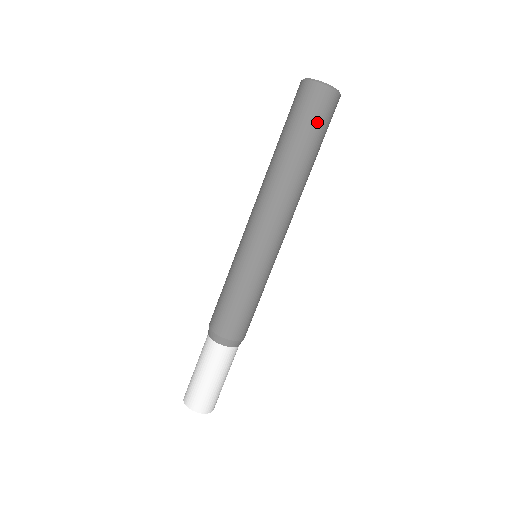
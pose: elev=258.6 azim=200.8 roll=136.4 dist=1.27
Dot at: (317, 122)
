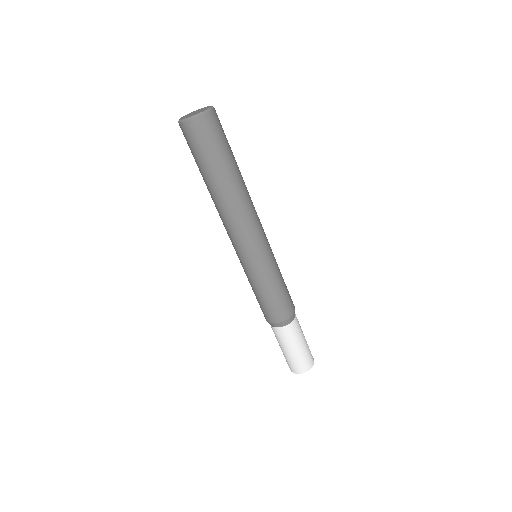
Dot at: (219, 143)
